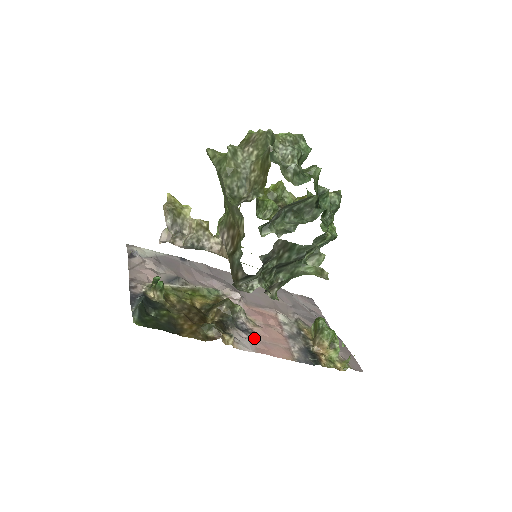
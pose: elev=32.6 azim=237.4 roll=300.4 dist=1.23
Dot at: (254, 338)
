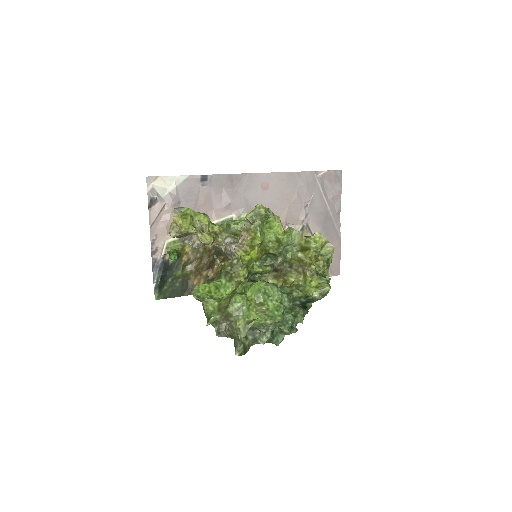
Dot at: occluded
